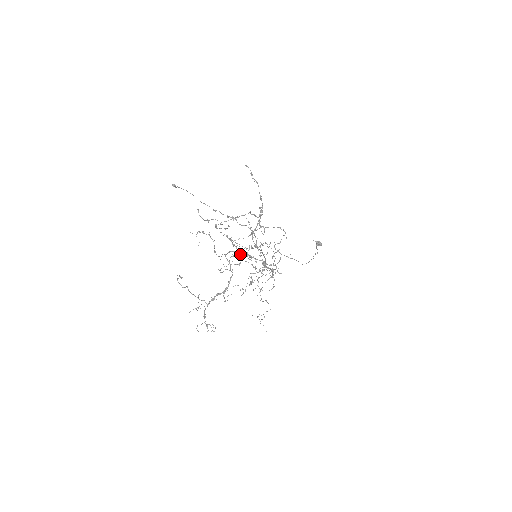
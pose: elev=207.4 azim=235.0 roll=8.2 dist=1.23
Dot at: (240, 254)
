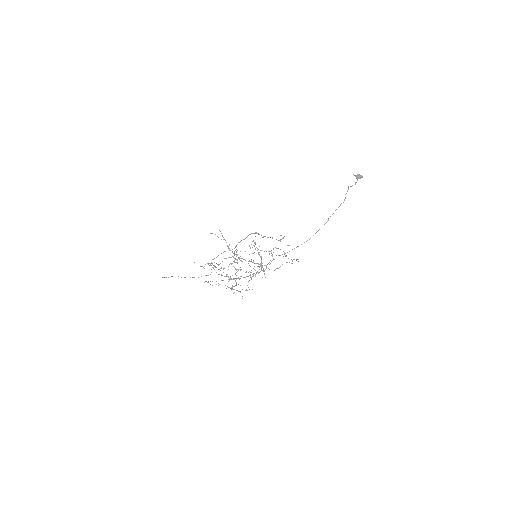
Dot at: (243, 259)
